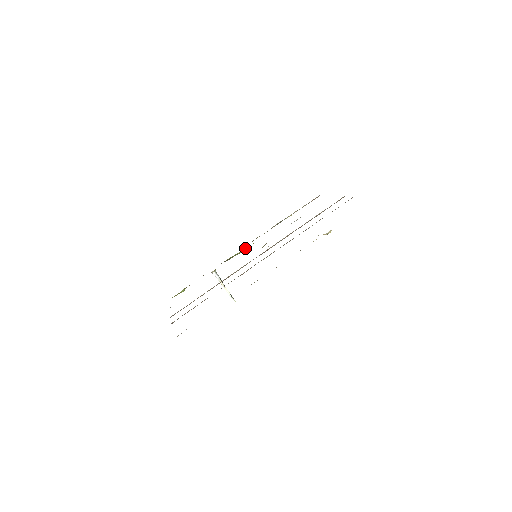
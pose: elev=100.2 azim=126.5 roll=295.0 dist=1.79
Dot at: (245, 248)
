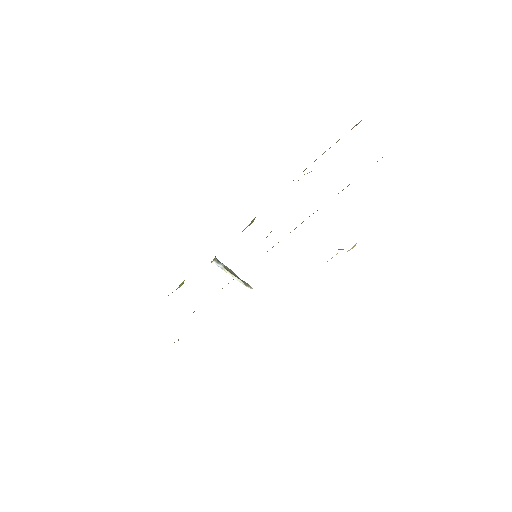
Dot at: (253, 220)
